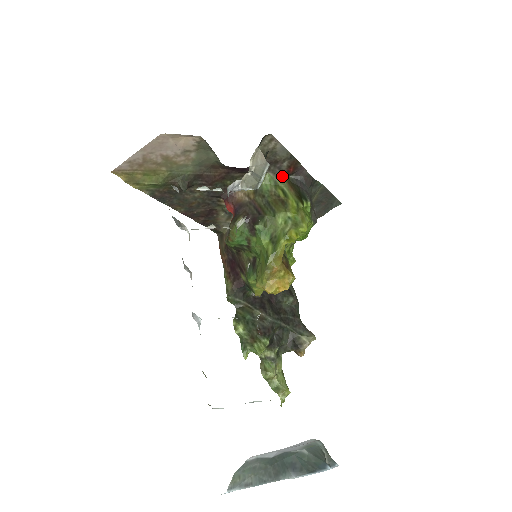
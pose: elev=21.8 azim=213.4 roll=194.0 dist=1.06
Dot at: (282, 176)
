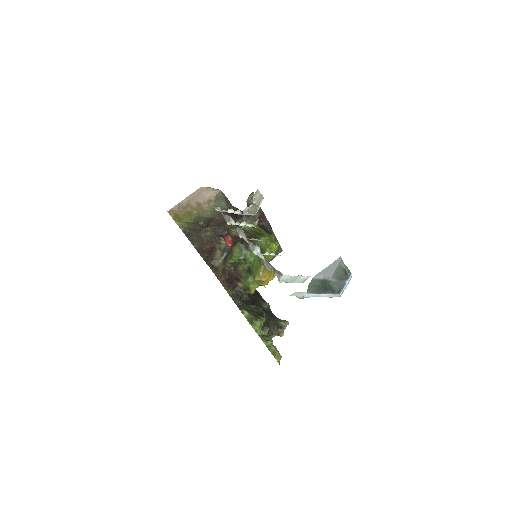
Dot at: occluded
